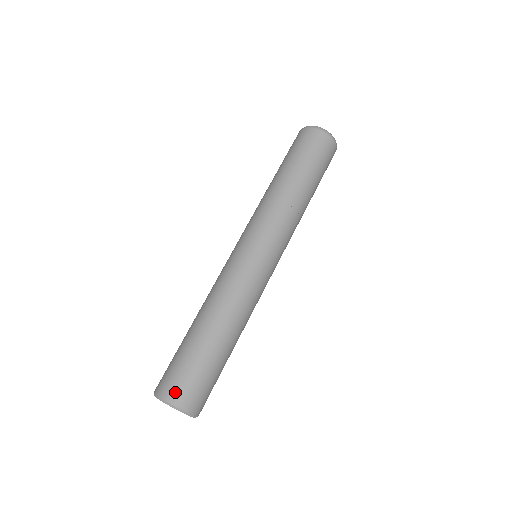
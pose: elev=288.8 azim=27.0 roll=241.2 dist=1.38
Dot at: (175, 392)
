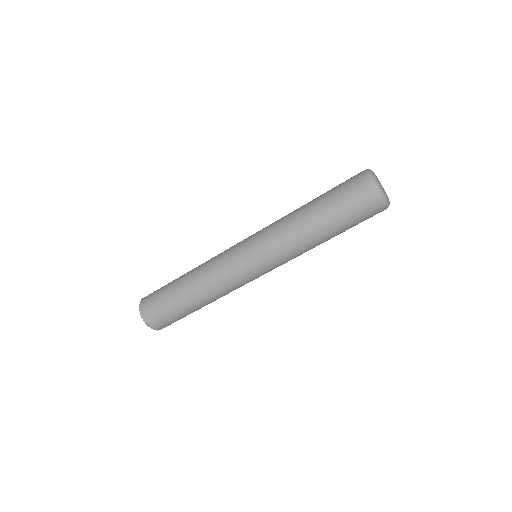
Dot at: occluded
